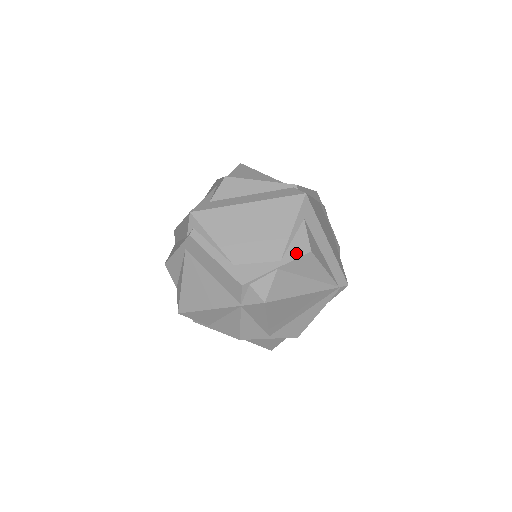
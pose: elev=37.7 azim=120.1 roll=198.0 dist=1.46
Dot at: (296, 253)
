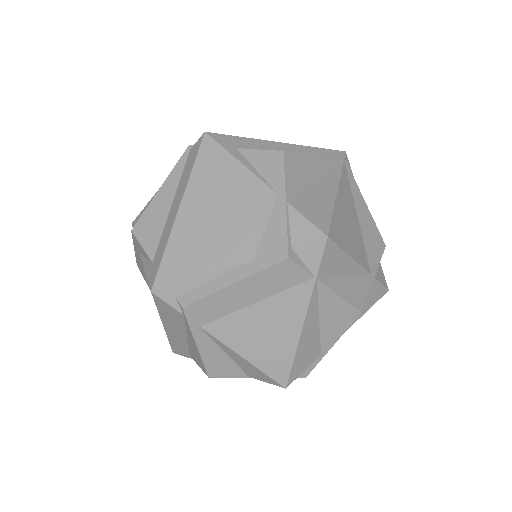
Dot at: (277, 171)
